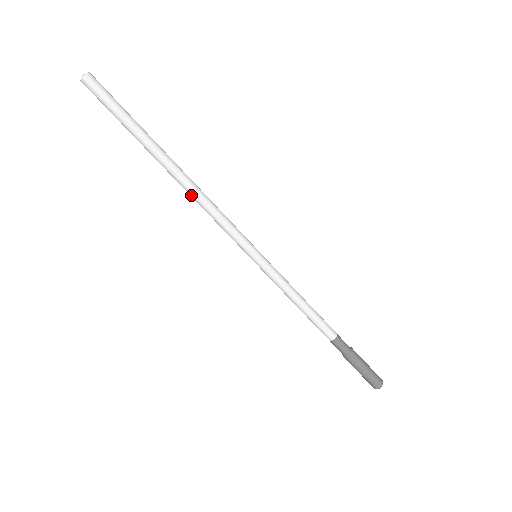
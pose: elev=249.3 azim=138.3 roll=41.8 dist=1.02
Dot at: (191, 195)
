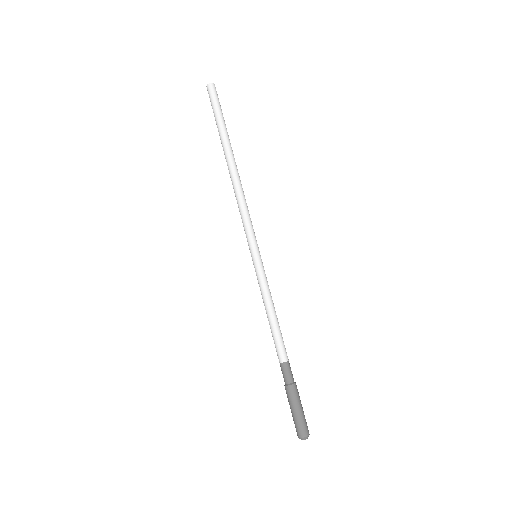
Dot at: (236, 185)
